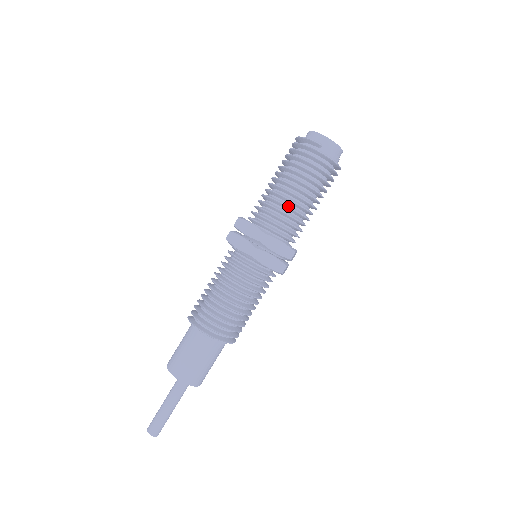
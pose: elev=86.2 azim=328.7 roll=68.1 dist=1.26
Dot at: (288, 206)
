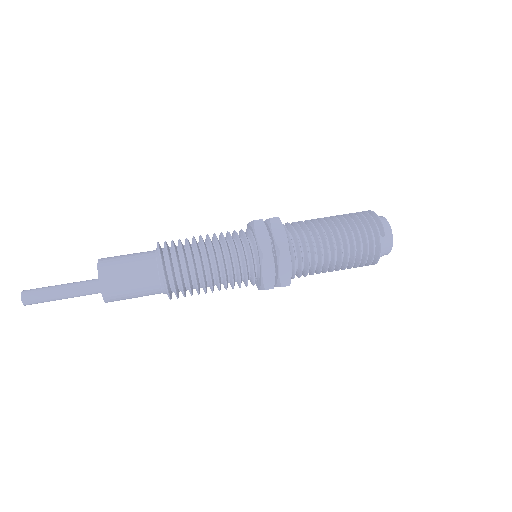
Dot at: (322, 249)
